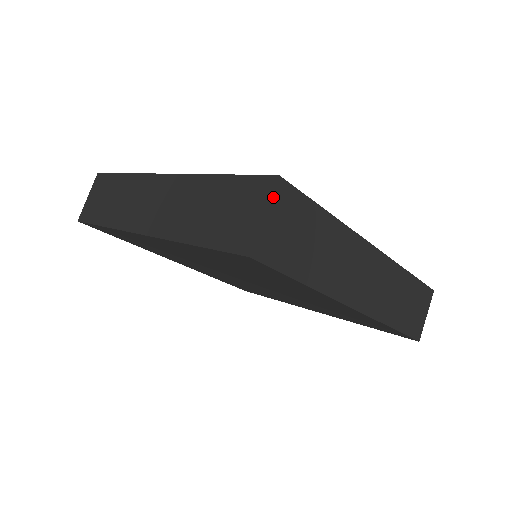
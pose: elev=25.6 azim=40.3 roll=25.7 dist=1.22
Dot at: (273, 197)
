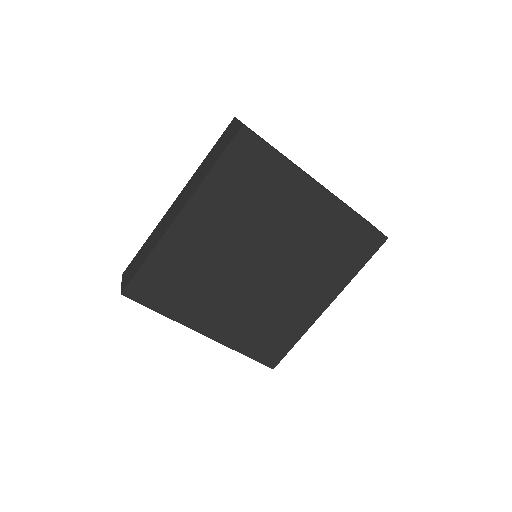
Dot at: occluded
